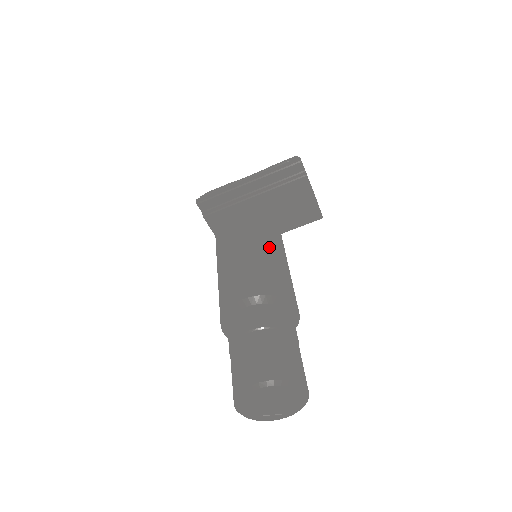
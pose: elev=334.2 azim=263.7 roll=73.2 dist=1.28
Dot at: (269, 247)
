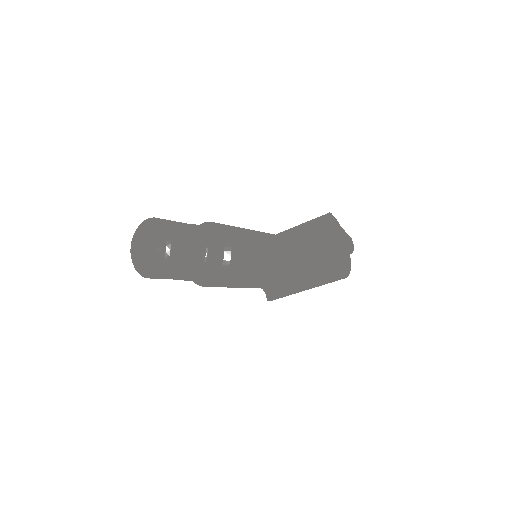
Dot at: (256, 232)
